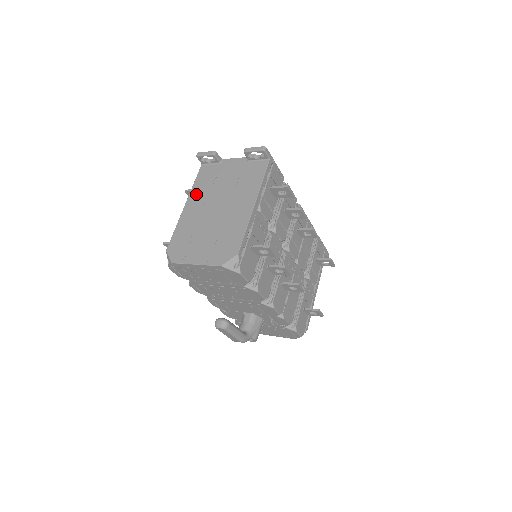
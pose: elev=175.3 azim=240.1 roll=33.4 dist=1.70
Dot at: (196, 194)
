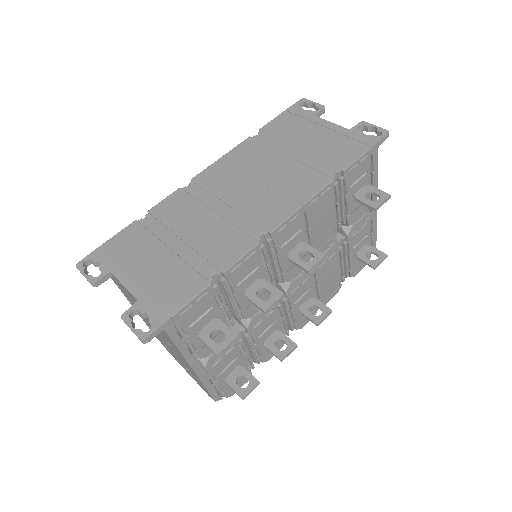
Dot at: (127, 298)
